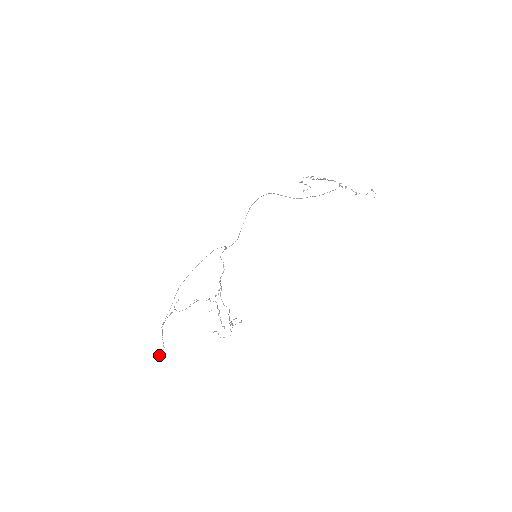
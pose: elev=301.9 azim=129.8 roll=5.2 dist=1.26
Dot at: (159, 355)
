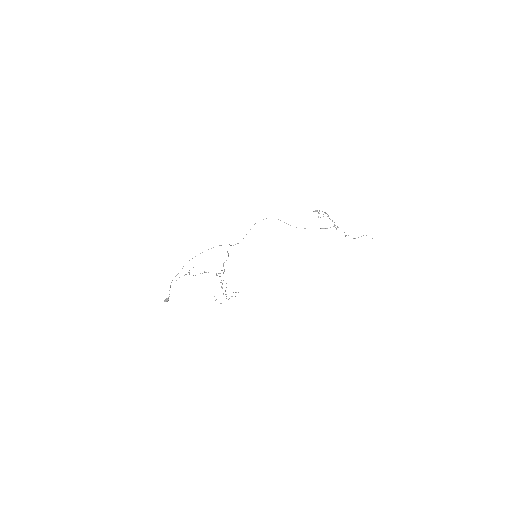
Dot at: (165, 299)
